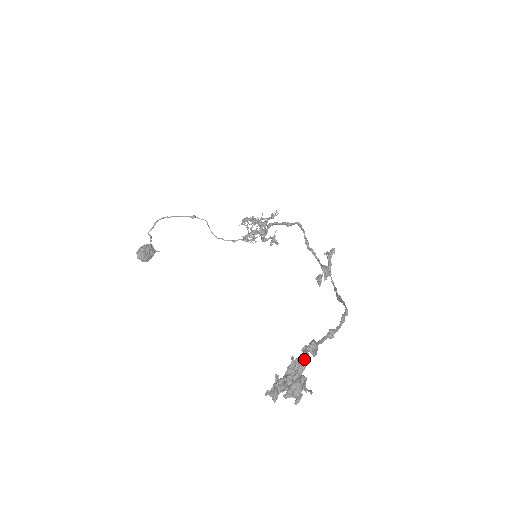
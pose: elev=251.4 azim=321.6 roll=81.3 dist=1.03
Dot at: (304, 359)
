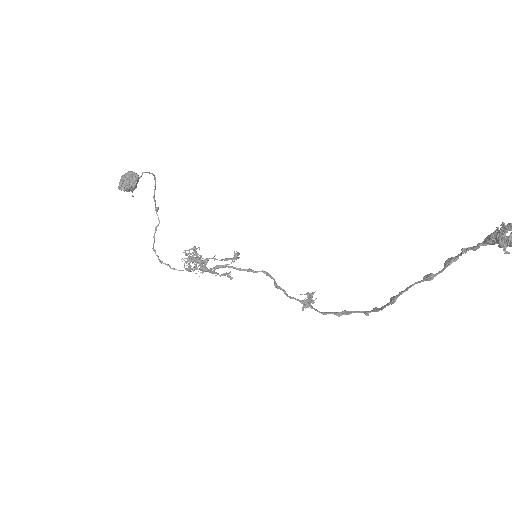
Dot at: (484, 243)
